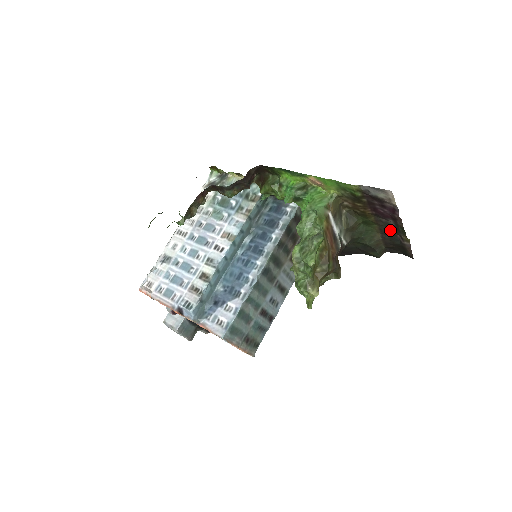
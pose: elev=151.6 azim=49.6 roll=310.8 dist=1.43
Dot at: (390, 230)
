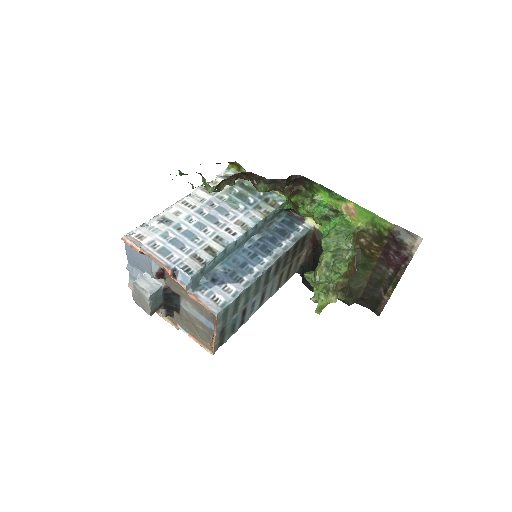
Dot at: (380, 280)
